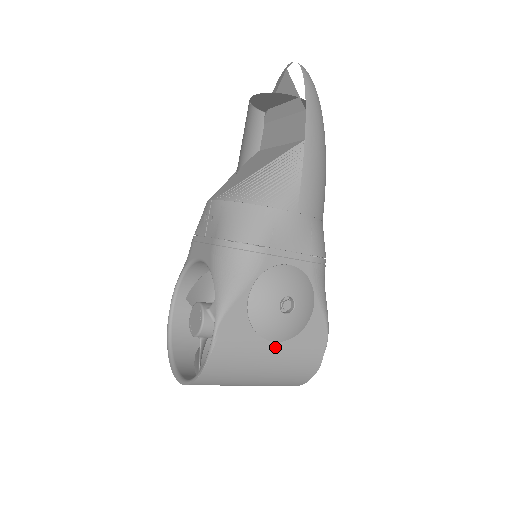
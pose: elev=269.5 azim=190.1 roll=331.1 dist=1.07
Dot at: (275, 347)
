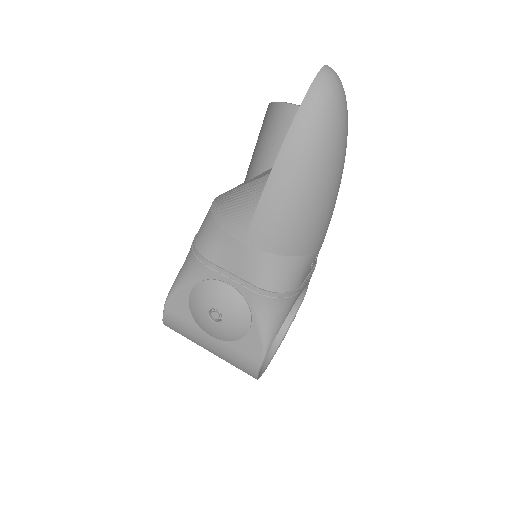
Dot at: (212, 339)
